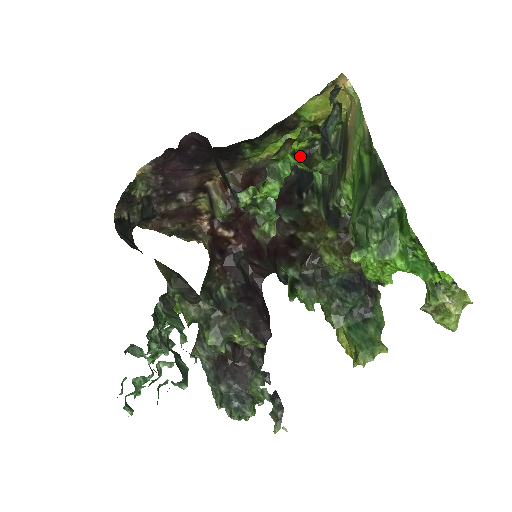
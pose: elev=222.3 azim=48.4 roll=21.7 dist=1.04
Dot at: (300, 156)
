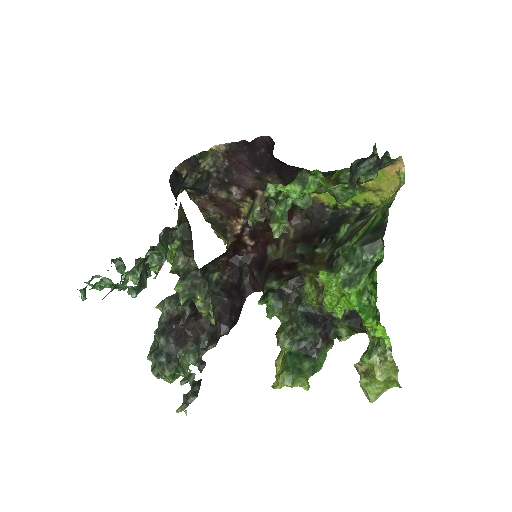
Dot at: (340, 212)
